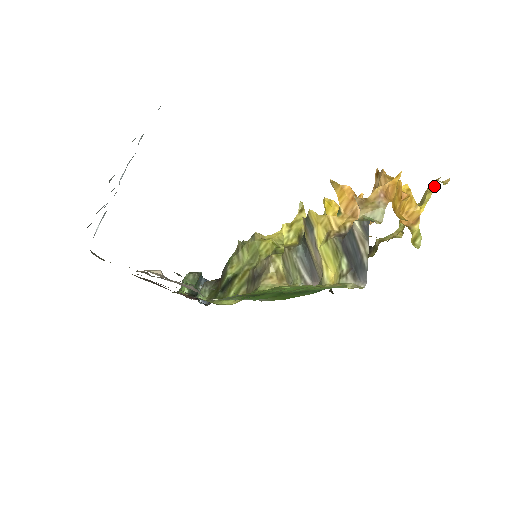
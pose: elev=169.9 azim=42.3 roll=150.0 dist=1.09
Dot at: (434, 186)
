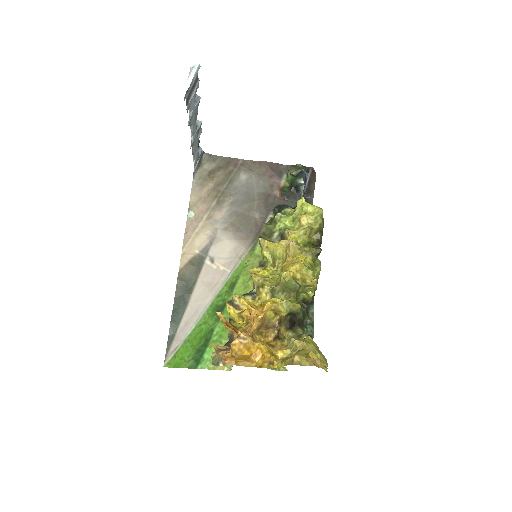
Dot at: (288, 364)
